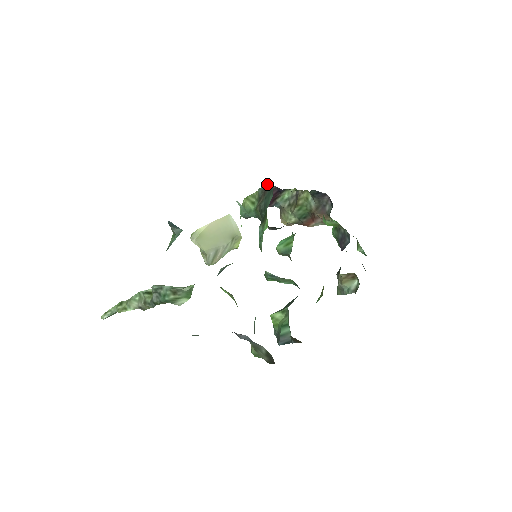
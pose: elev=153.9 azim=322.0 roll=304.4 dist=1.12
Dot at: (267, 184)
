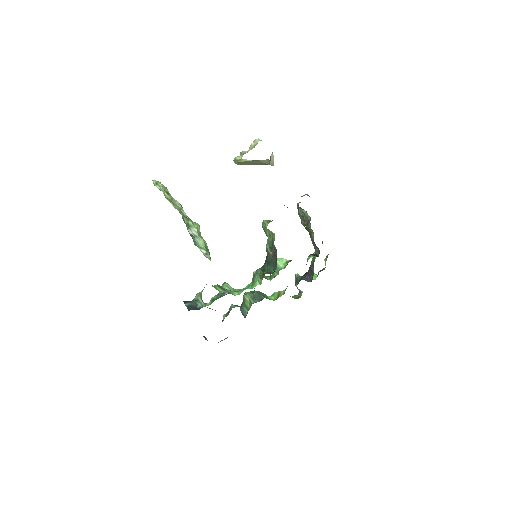
Dot at: occluded
